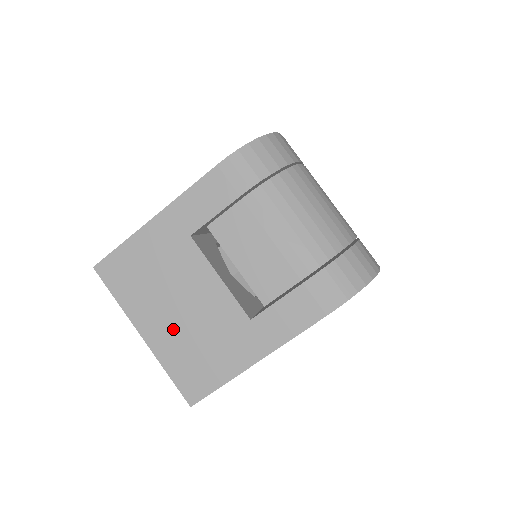
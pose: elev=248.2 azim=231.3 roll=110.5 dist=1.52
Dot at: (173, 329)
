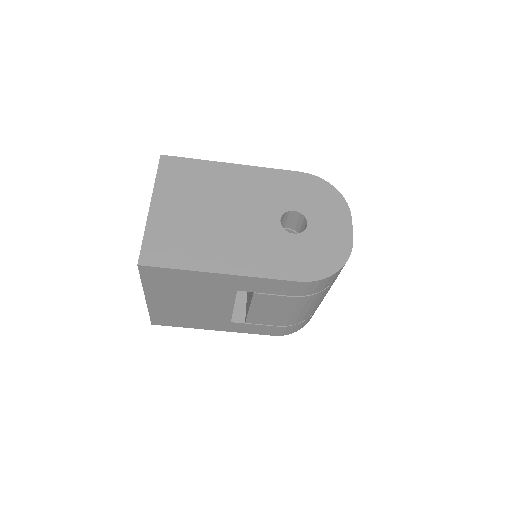
Dot at: (174, 306)
